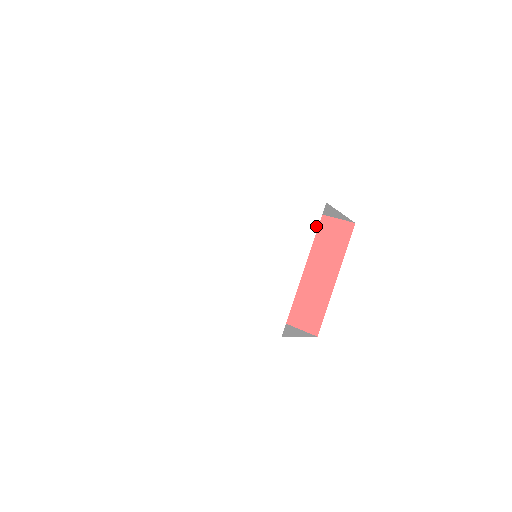
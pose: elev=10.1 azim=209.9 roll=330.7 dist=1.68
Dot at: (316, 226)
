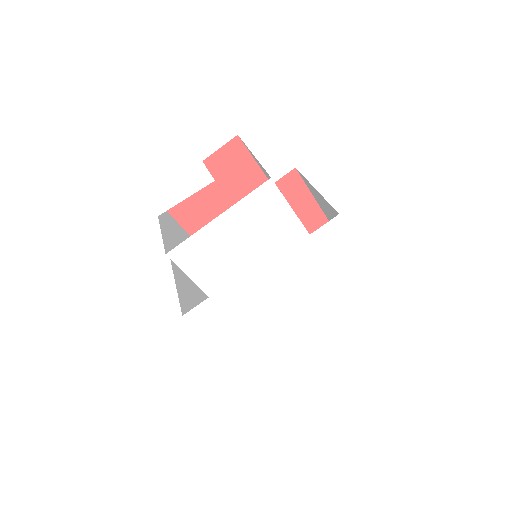
Dot at: (363, 310)
